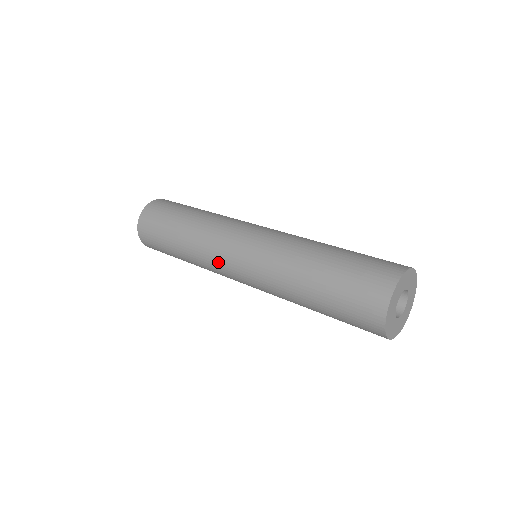
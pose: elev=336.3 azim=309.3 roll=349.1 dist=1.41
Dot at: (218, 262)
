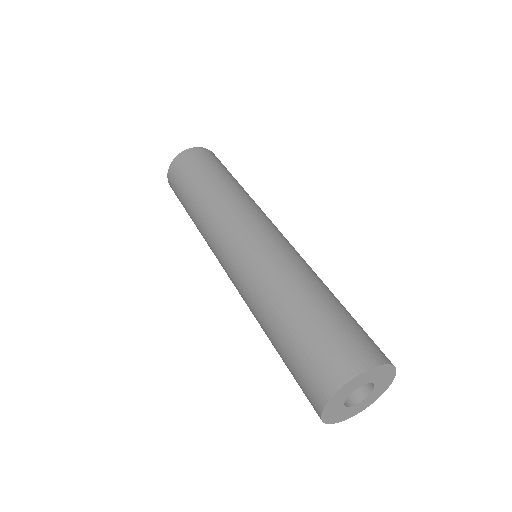
Dot at: (218, 234)
